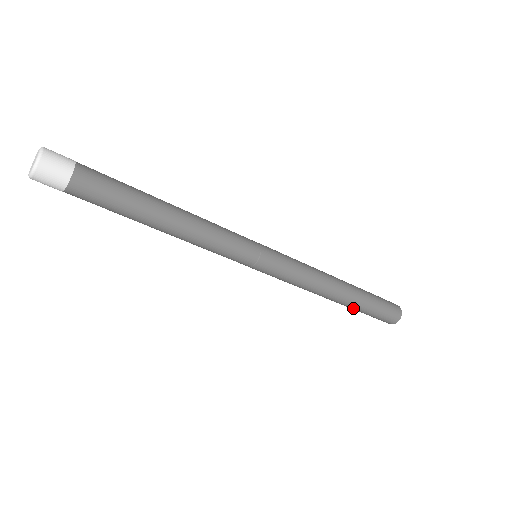
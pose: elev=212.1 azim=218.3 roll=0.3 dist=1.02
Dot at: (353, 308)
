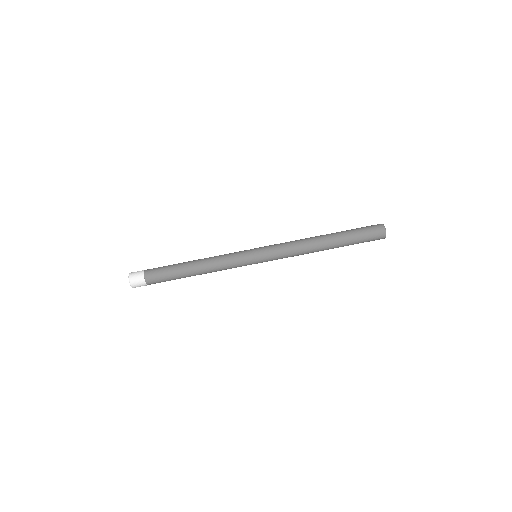
Dot at: (343, 246)
